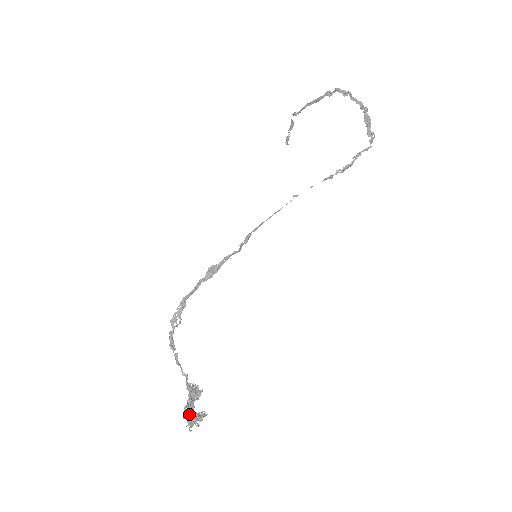
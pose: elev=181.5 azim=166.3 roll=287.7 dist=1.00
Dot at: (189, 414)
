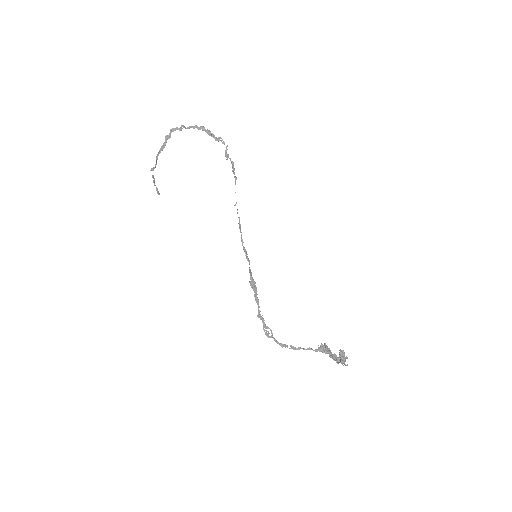
Dot at: (337, 360)
